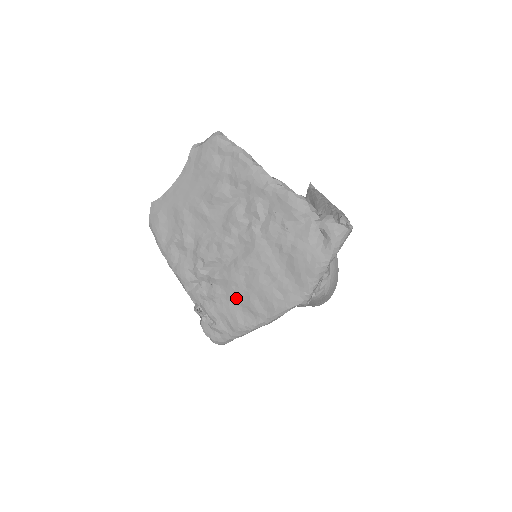
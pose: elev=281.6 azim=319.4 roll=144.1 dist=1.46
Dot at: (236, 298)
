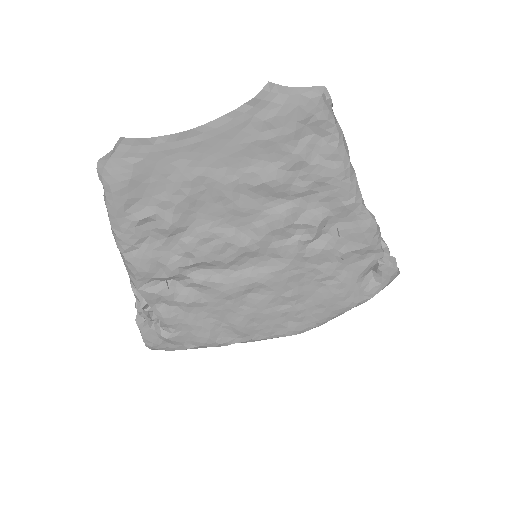
Dot at: (221, 312)
